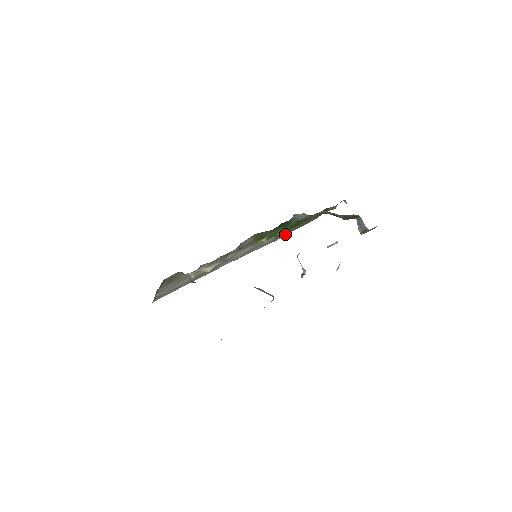
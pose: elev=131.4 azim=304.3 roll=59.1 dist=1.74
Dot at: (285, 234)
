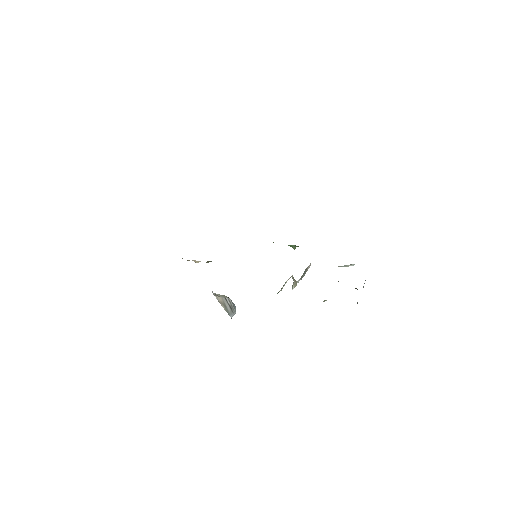
Dot at: occluded
